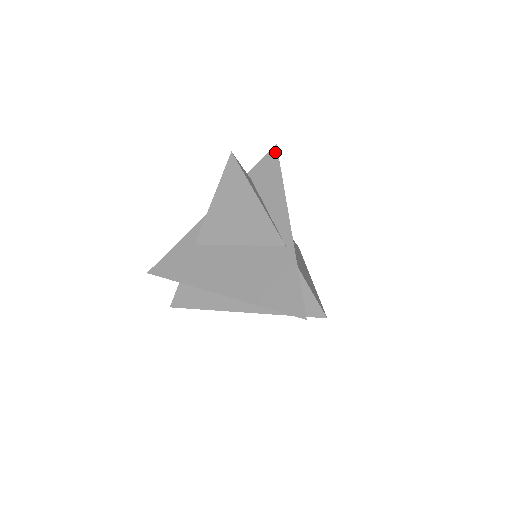
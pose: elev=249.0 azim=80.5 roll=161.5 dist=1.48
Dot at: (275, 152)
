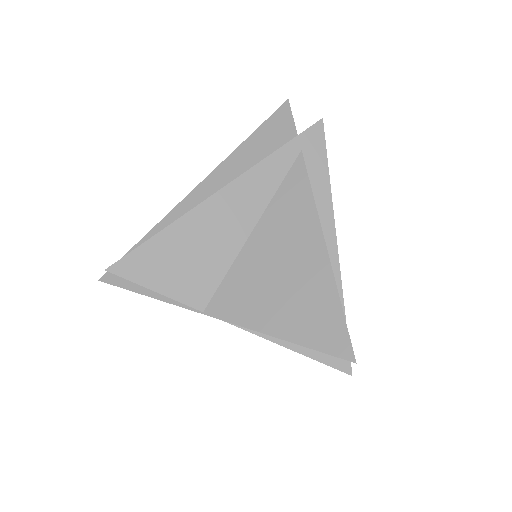
Dot at: occluded
